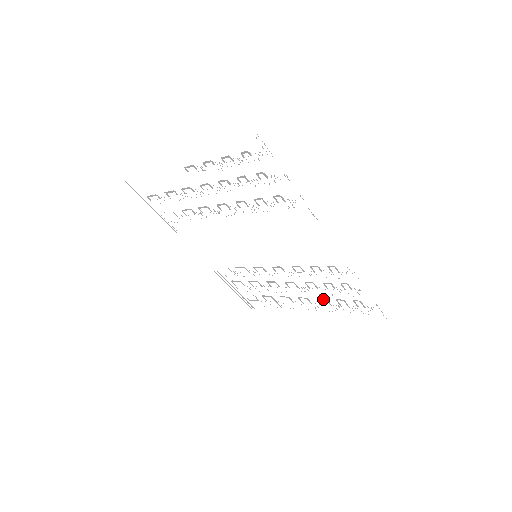
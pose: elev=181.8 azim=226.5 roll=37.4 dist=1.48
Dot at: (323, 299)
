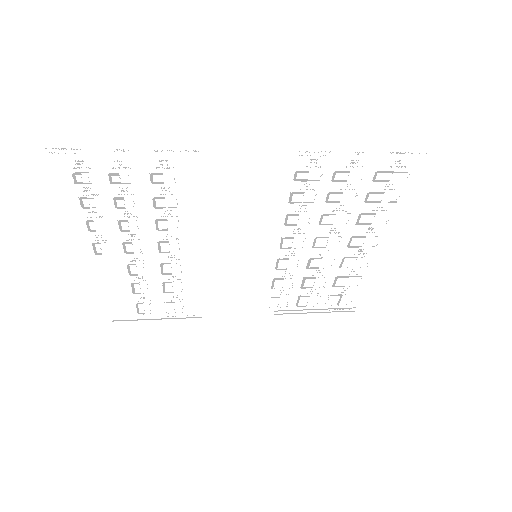
Dot at: (359, 218)
